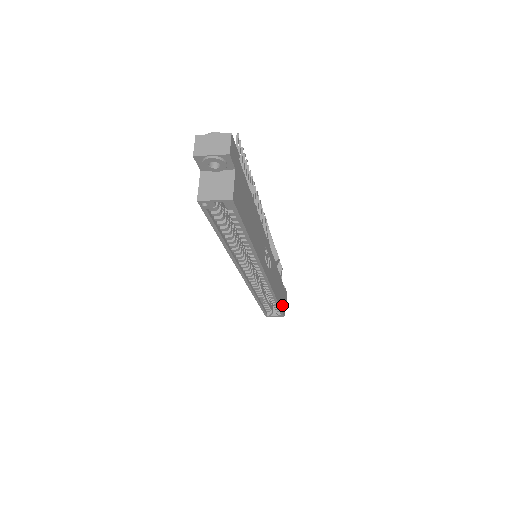
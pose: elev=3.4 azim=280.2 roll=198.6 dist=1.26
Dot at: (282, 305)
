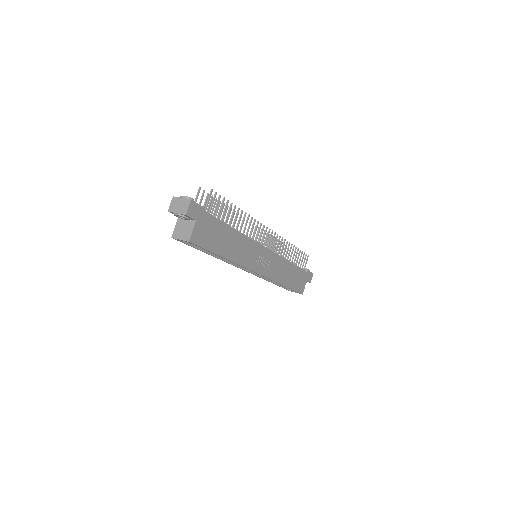
Dot at: (298, 286)
